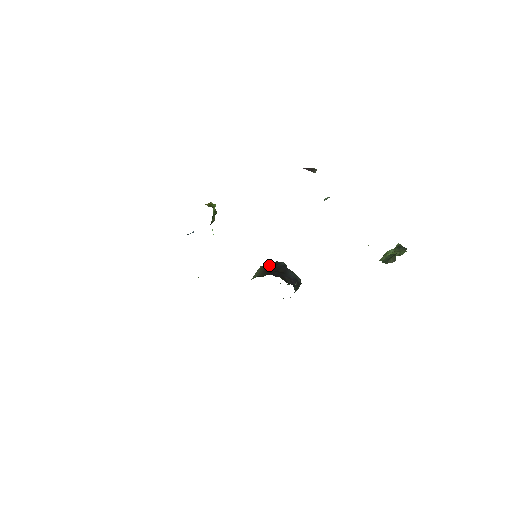
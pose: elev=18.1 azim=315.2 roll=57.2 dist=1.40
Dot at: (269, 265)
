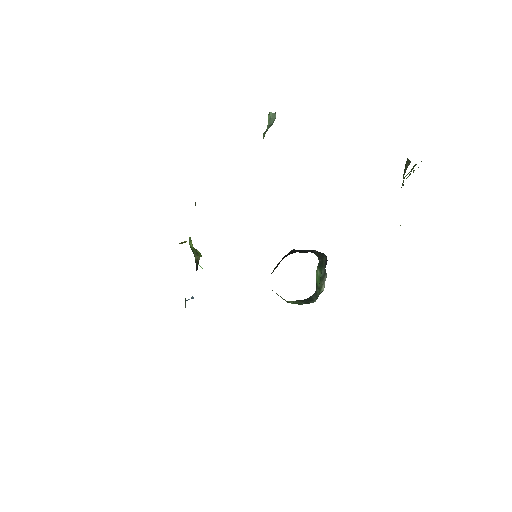
Dot at: (279, 262)
